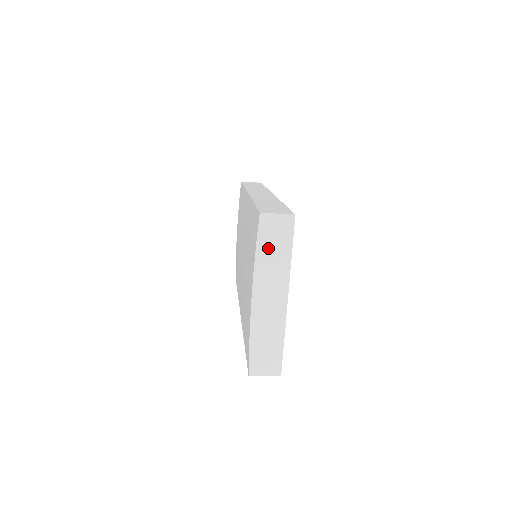
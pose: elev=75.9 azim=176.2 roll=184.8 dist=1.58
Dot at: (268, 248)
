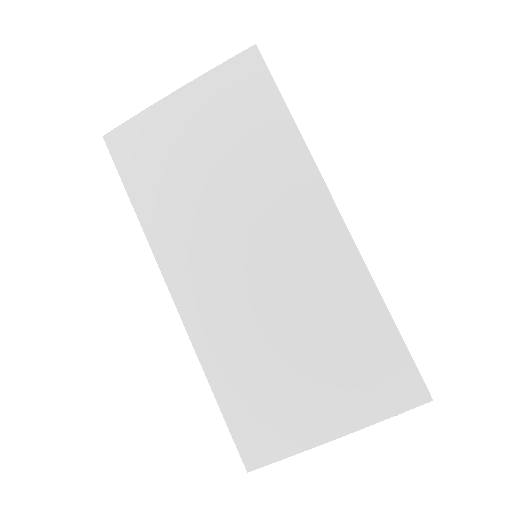
Dot at: occluded
